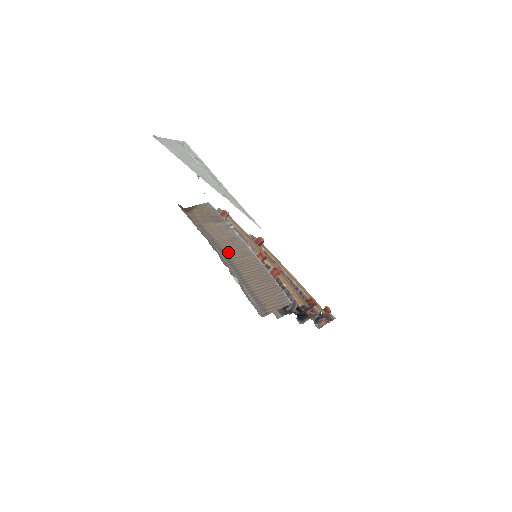
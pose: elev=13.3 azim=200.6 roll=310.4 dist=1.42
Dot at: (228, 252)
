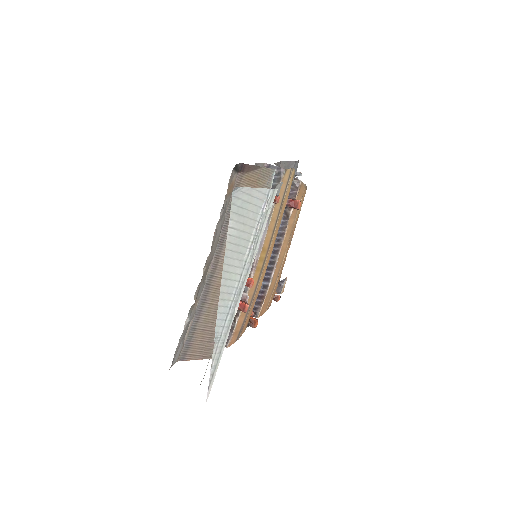
Dot at: (221, 266)
